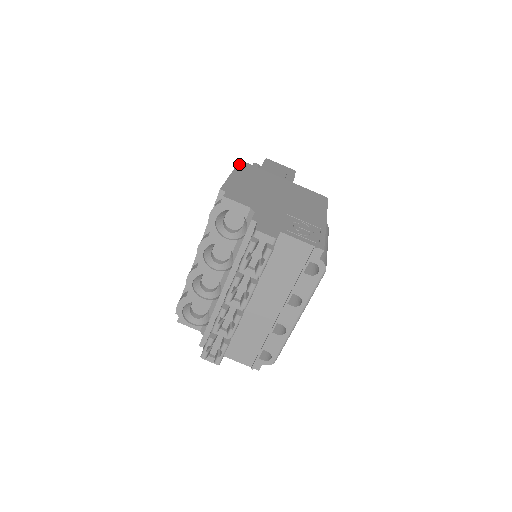
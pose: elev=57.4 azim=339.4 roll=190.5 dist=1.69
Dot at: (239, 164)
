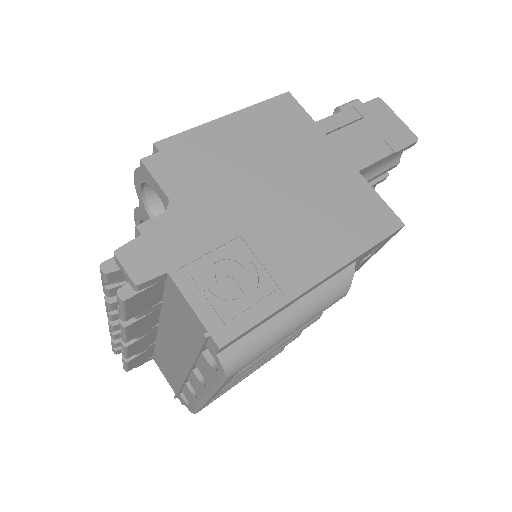
Dot at: (273, 99)
